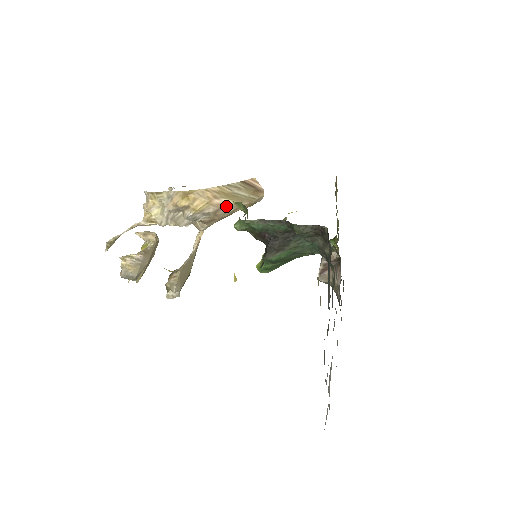
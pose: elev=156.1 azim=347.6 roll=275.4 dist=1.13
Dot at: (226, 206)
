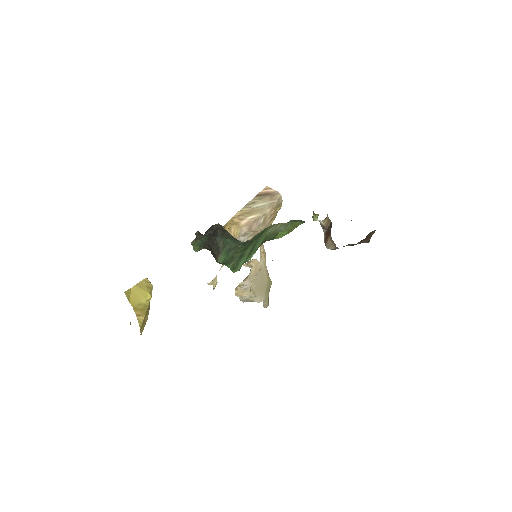
Dot at: (254, 221)
